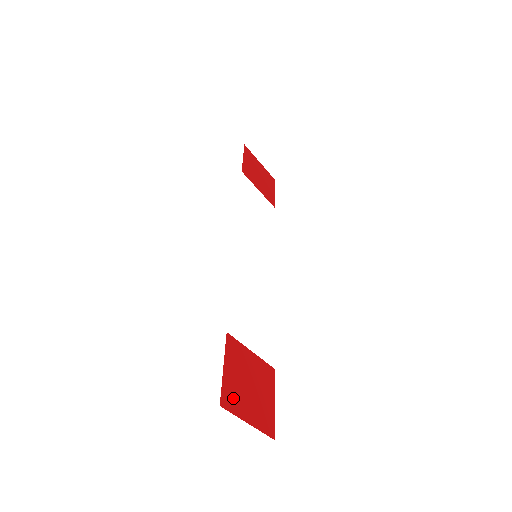
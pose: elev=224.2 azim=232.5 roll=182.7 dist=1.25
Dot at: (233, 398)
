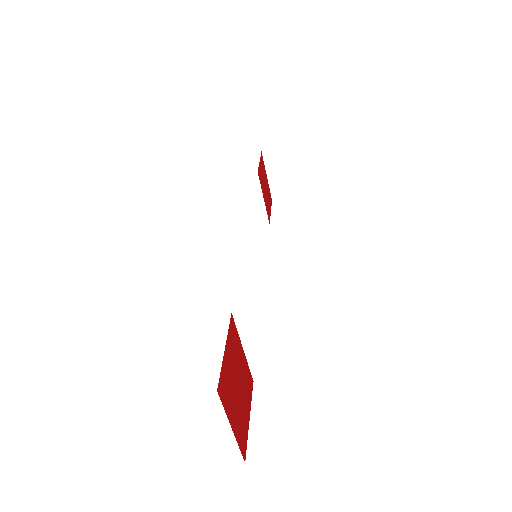
Dot at: (226, 389)
